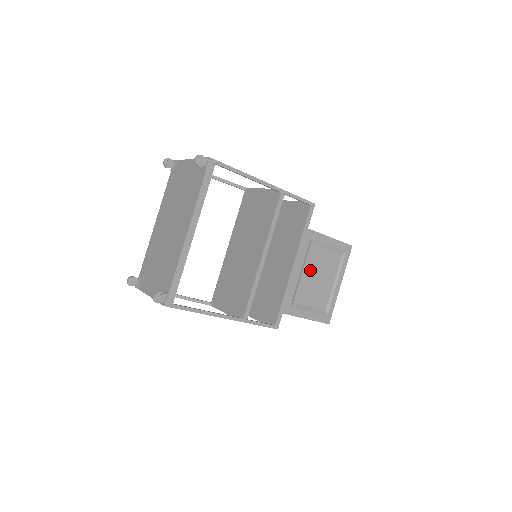
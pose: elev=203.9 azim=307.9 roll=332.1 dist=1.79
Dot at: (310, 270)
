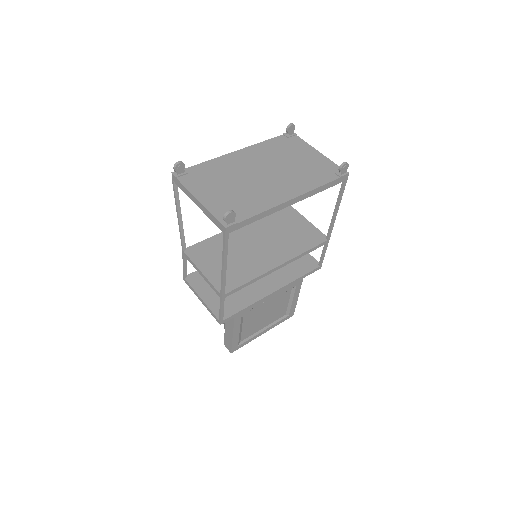
Dot at: (271, 305)
